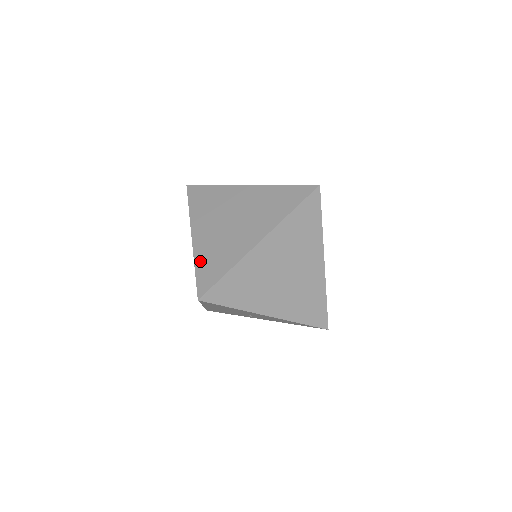
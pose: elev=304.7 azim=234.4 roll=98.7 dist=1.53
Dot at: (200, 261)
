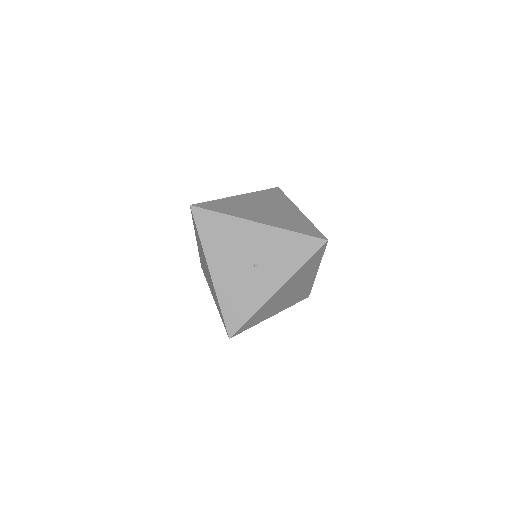
Dot at: occluded
